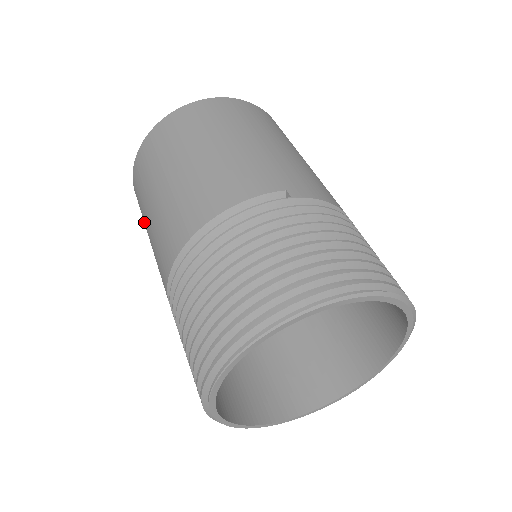
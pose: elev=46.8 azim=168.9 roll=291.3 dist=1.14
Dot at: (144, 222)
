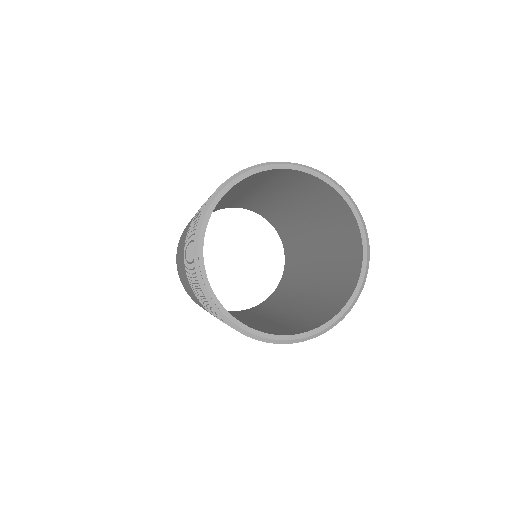
Dot at: occluded
